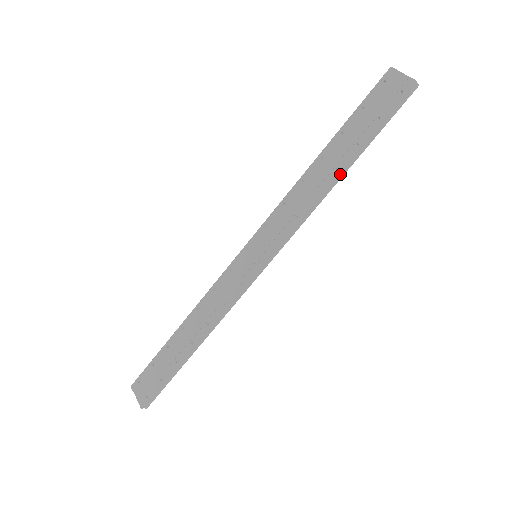
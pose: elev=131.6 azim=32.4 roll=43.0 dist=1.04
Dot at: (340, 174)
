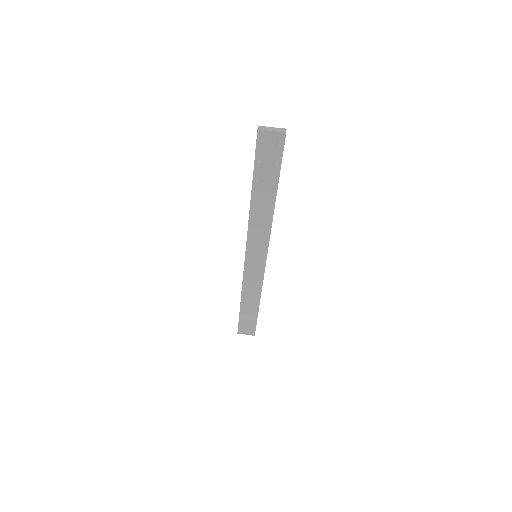
Dot at: (274, 199)
